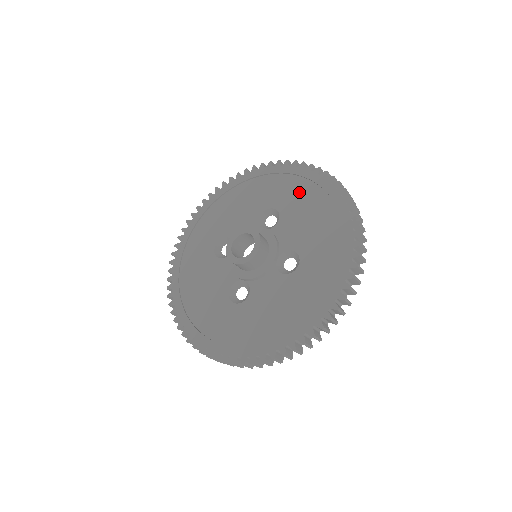
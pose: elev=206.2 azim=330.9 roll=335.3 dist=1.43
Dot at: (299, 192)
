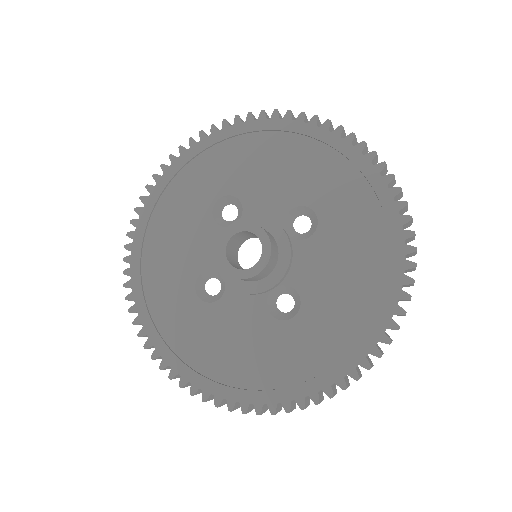
Dot at: (230, 158)
